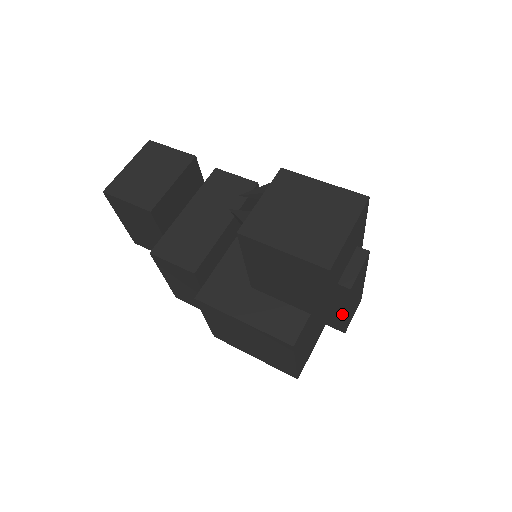
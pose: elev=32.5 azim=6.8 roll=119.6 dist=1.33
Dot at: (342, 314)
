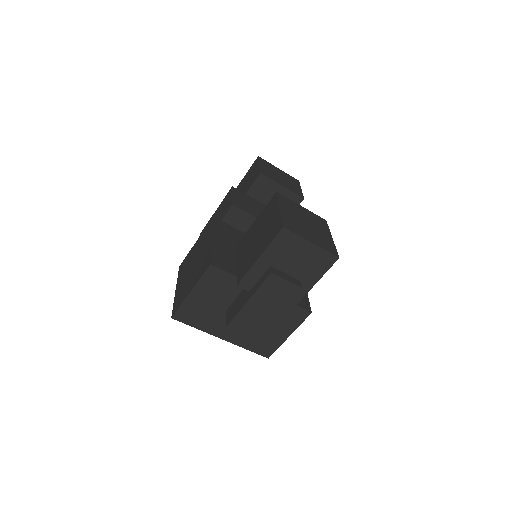
Dot at: (245, 301)
